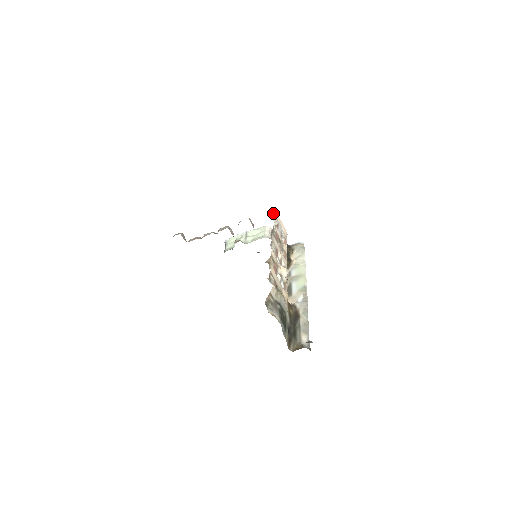
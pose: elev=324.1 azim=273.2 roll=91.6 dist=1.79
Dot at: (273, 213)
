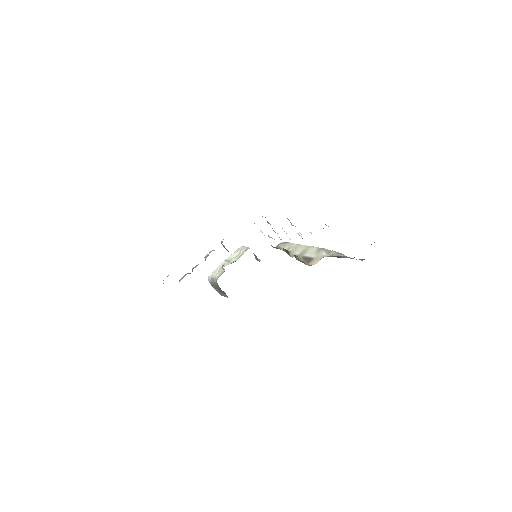
Dot at: occluded
